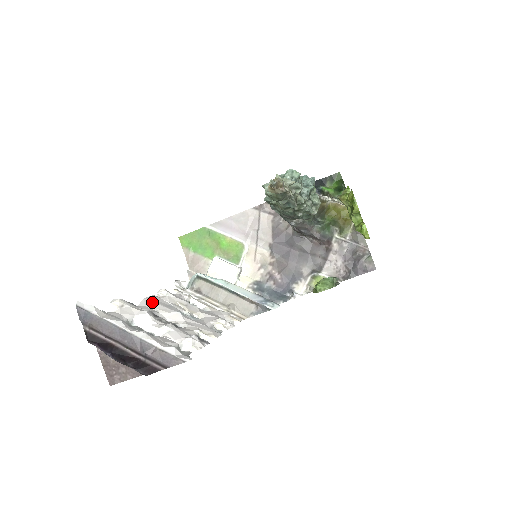
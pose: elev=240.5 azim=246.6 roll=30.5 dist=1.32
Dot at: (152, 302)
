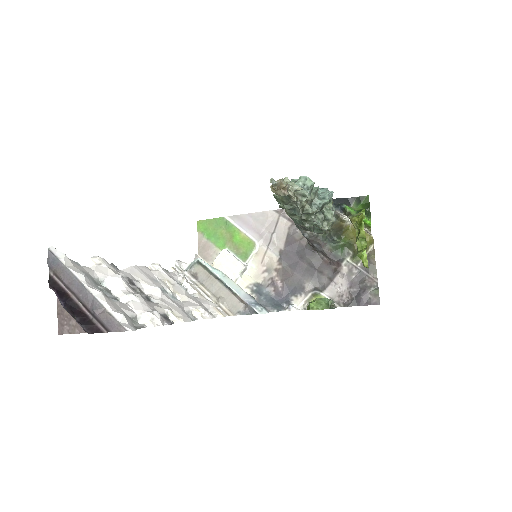
Dot at: (138, 271)
